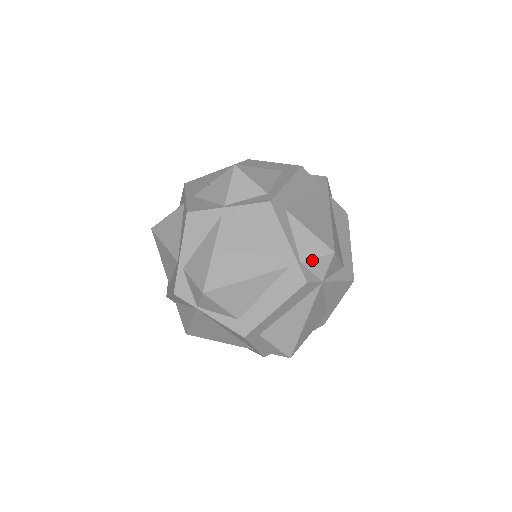
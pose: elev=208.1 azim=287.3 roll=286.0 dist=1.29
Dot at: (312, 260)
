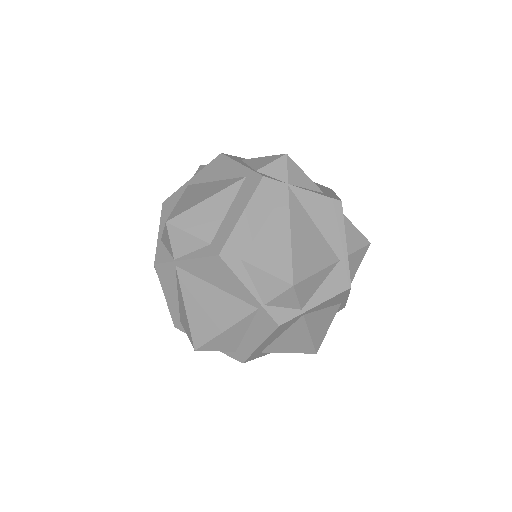
Dot at: (266, 166)
